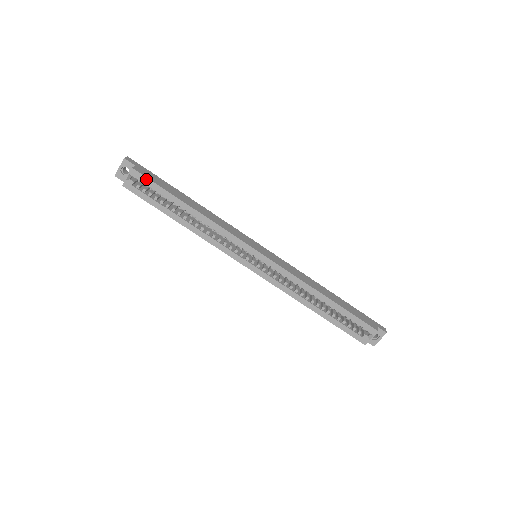
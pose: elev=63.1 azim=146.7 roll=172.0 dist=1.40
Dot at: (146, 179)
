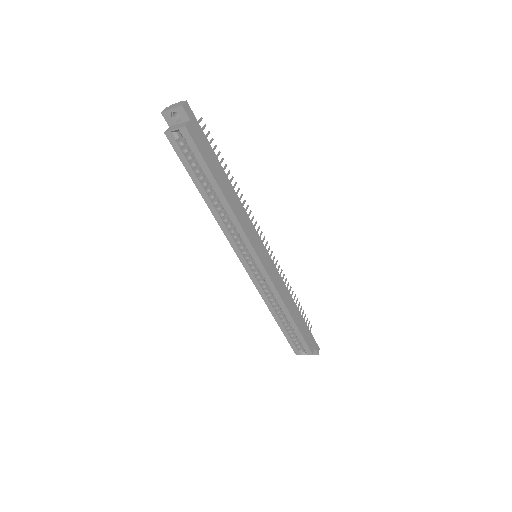
Dot at: (194, 145)
